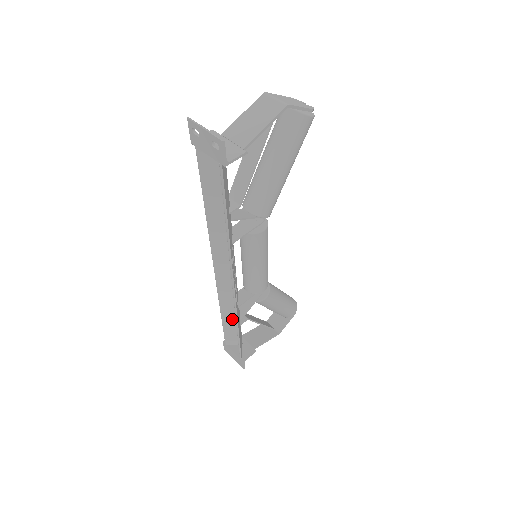
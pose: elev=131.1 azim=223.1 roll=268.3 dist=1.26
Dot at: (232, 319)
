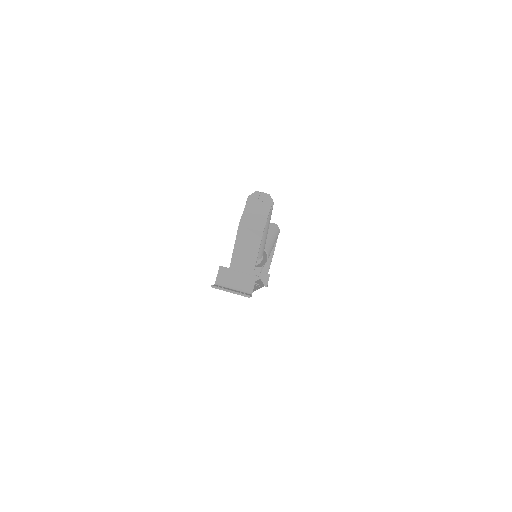
Dot at: occluded
